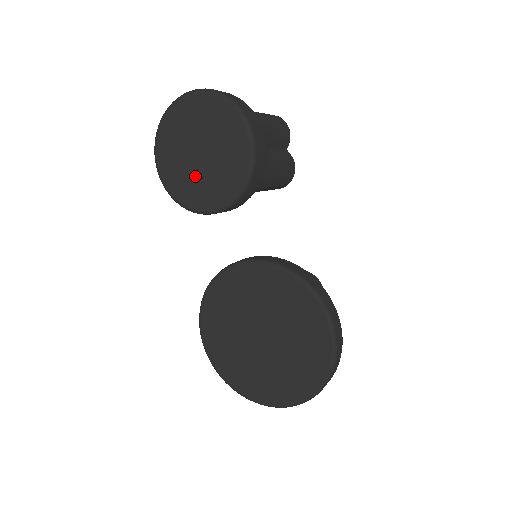
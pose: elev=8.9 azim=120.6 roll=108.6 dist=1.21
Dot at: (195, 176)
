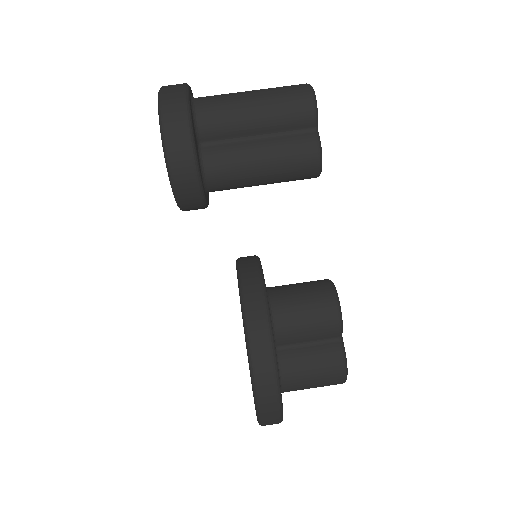
Dot at: occluded
